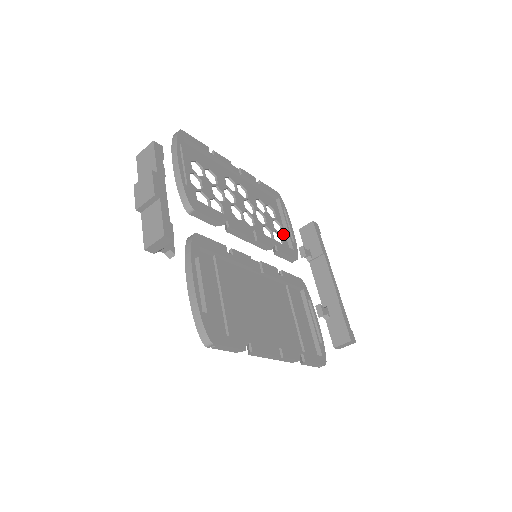
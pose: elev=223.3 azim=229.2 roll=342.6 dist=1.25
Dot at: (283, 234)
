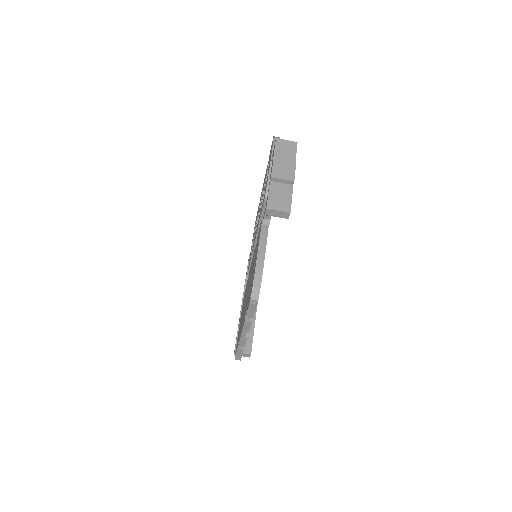
Dot at: occluded
